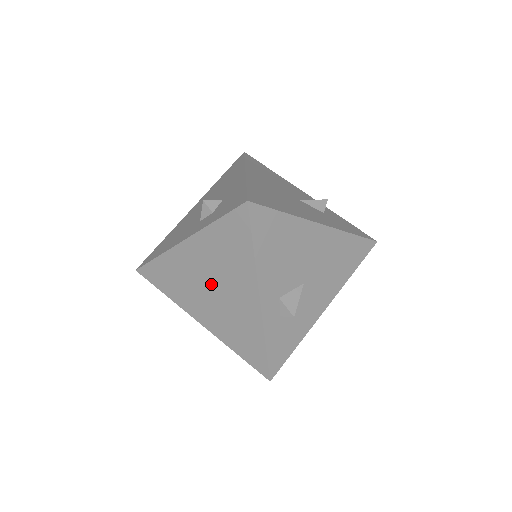
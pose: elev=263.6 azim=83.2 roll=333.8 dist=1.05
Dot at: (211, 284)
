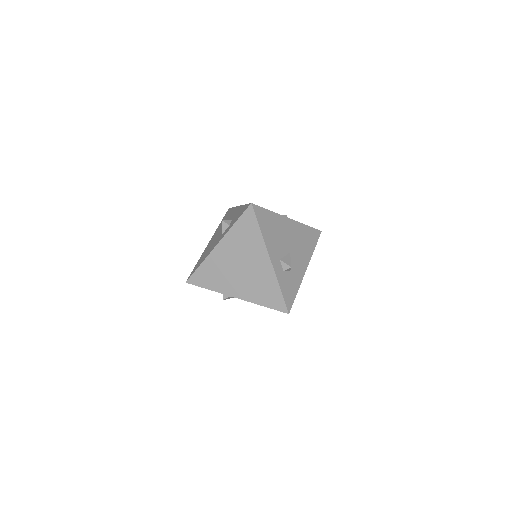
Dot at: (239, 265)
